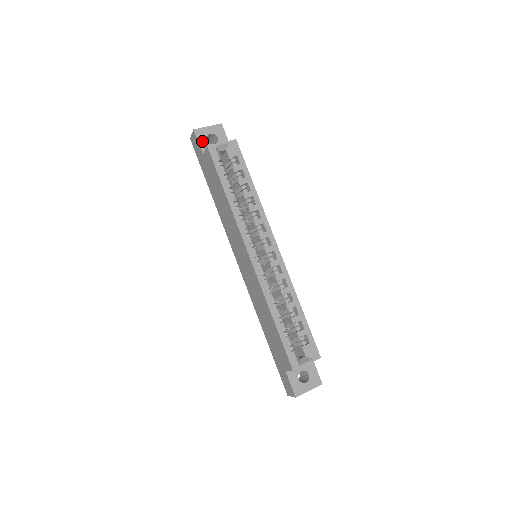
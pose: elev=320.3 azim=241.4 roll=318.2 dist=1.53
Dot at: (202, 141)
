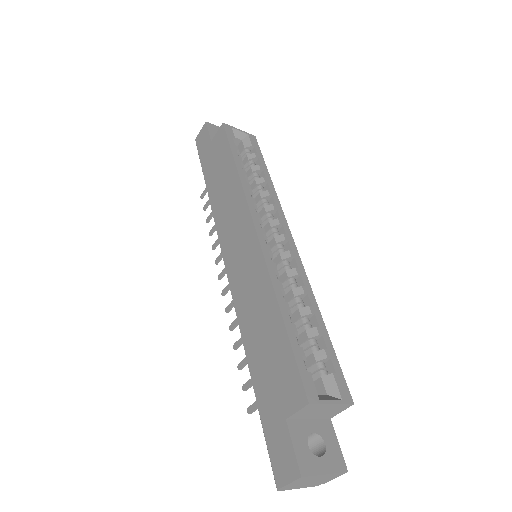
Dot at: (213, 133)
